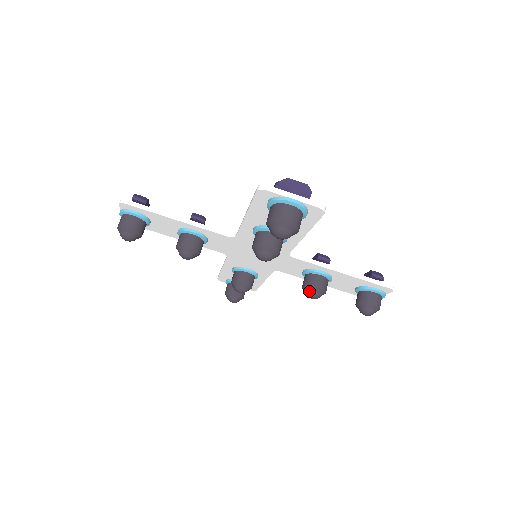
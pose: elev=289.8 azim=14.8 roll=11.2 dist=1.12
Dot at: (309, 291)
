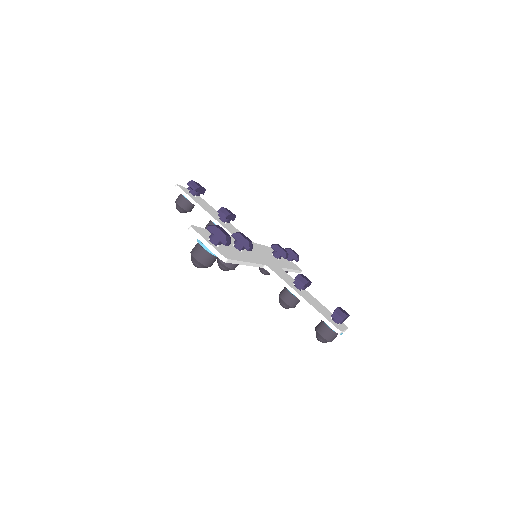
Dot at: (279, 300)
